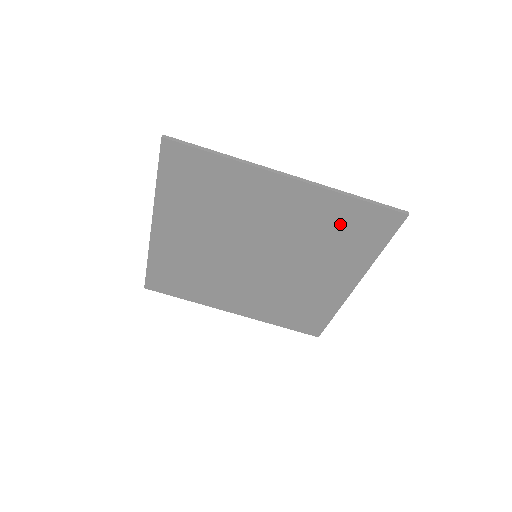
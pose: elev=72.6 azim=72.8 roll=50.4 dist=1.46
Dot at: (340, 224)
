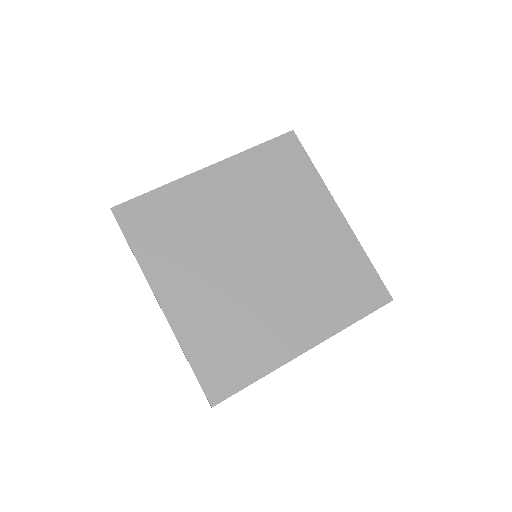
Dot at: (270, 171)
